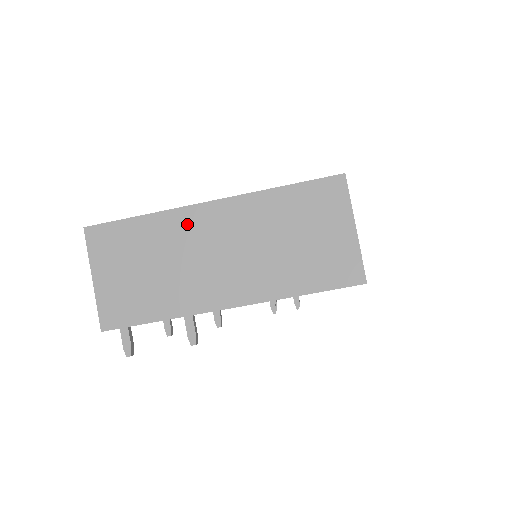
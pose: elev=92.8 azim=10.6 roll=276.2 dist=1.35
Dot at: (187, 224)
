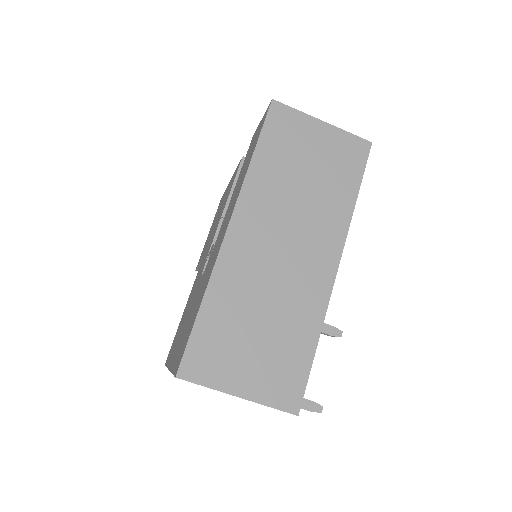
Dot at: (237, 262)
